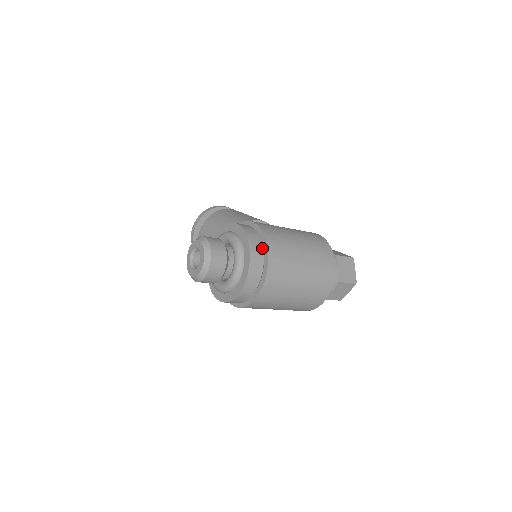
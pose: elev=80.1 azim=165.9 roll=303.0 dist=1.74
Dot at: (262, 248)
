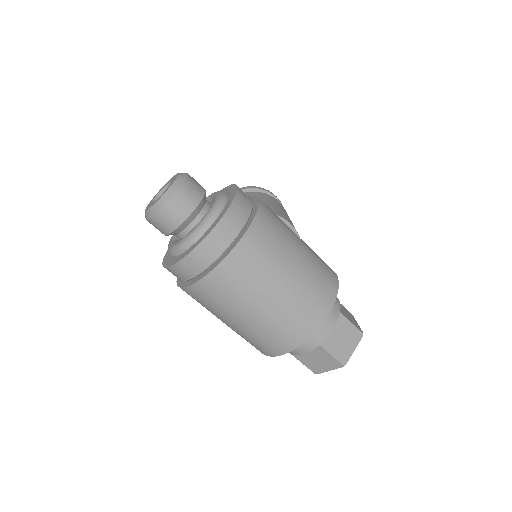
Dot at: (240, 229)
